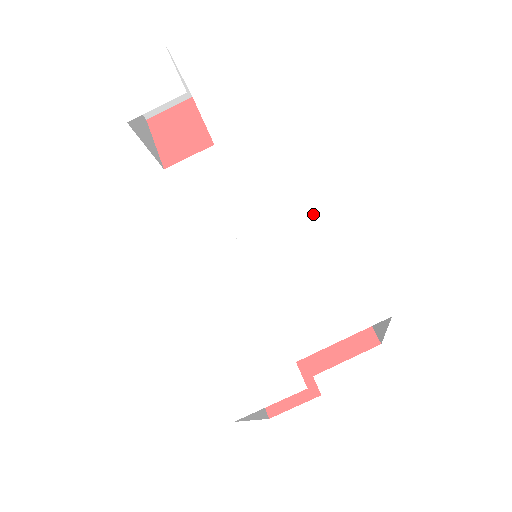
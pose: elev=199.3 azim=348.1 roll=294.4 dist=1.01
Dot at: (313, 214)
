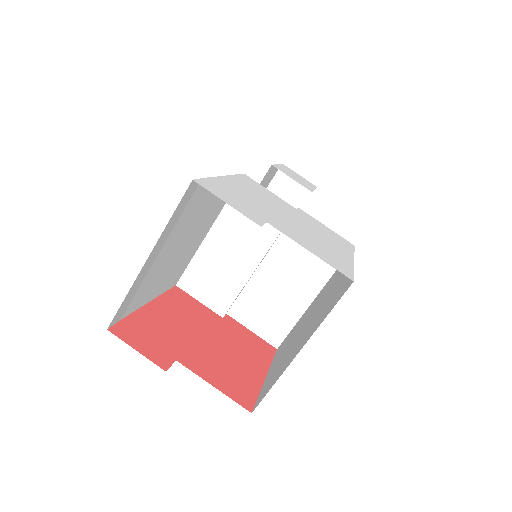
Dot at: (341, 241)
